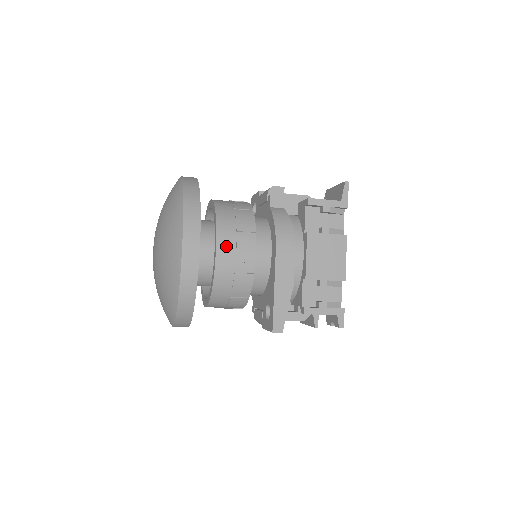
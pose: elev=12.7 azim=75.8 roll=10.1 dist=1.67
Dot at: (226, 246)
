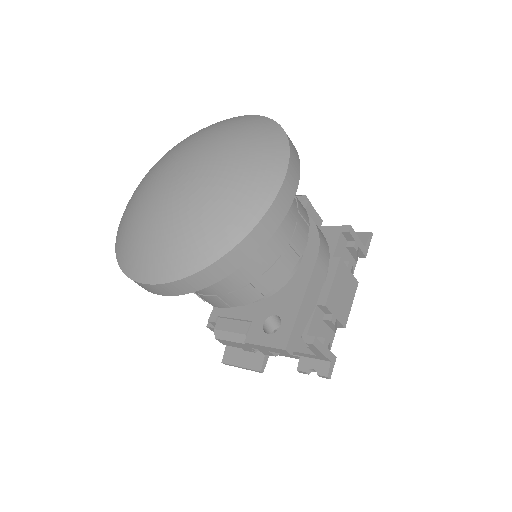
Dot at: (289, 219)
